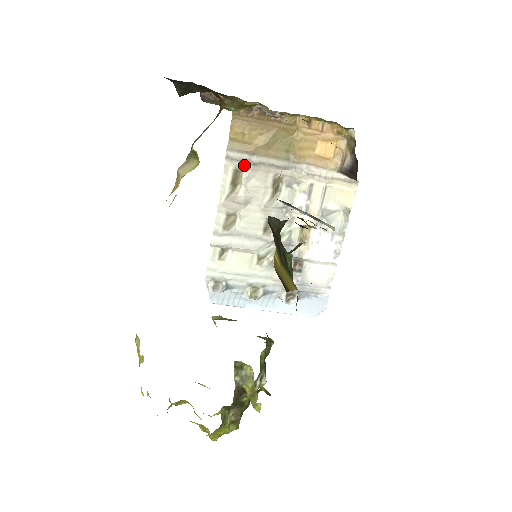
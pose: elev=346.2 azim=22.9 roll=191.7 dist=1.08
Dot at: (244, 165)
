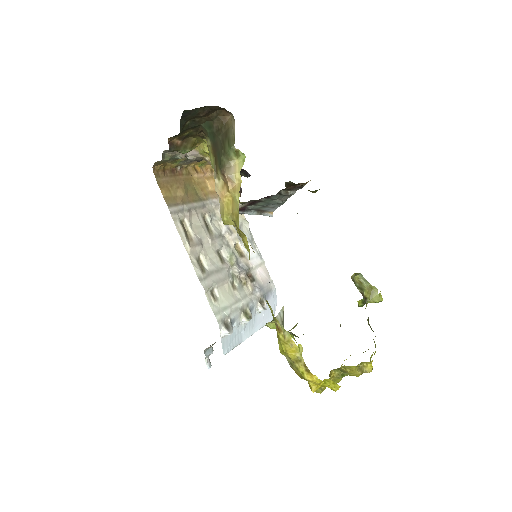
Dot at: (183, 215)
